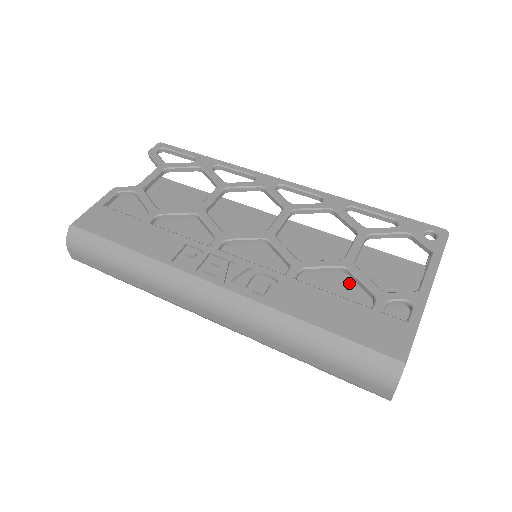
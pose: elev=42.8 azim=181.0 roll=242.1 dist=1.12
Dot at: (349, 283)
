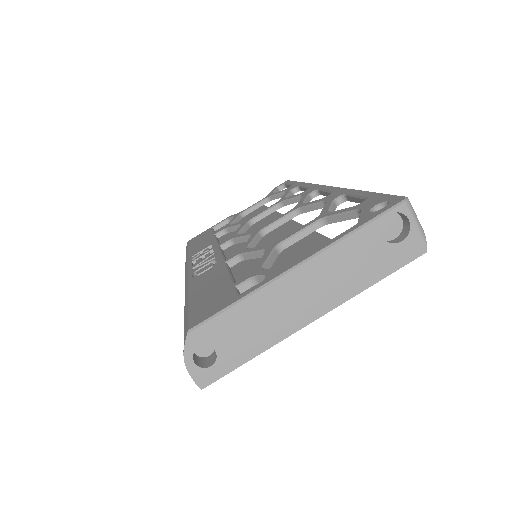
Dot at: occluded
